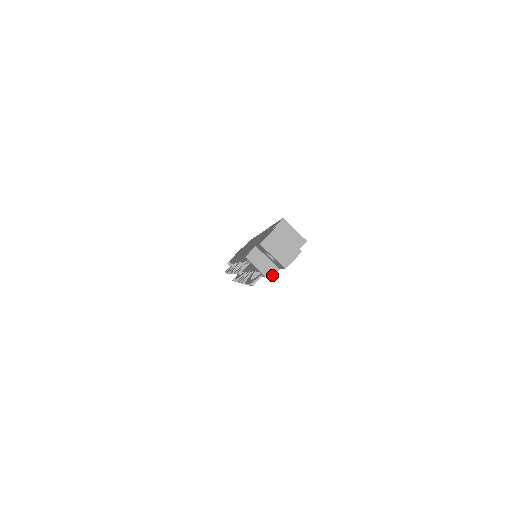
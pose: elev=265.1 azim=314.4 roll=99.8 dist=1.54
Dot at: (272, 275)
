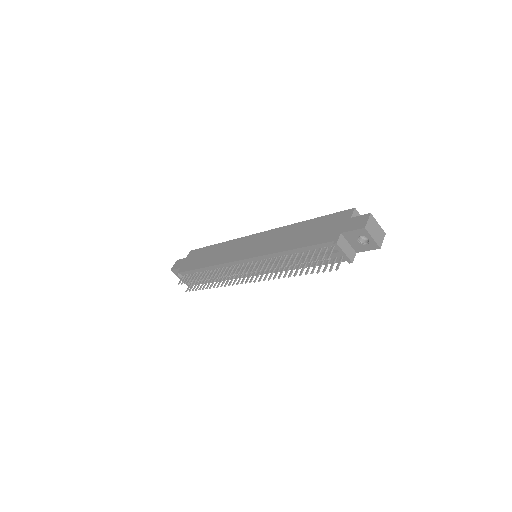
Dot at: (353, 258)
